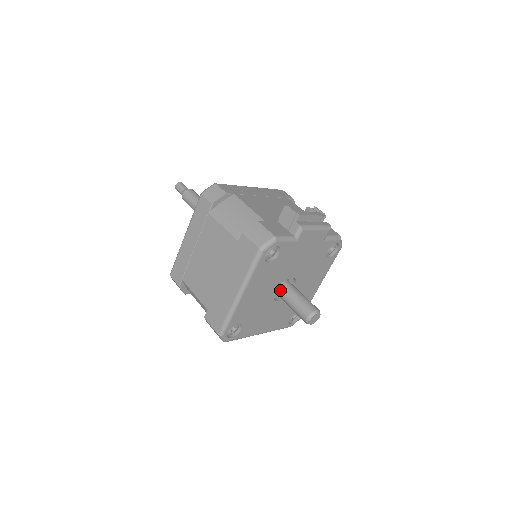
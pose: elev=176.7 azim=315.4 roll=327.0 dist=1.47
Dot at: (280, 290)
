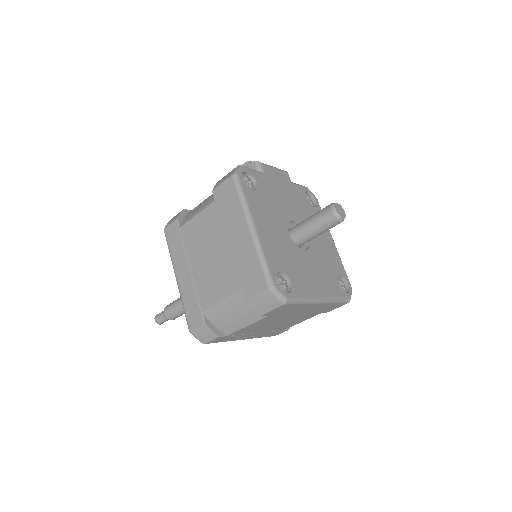
Dot at: (293, 233)
